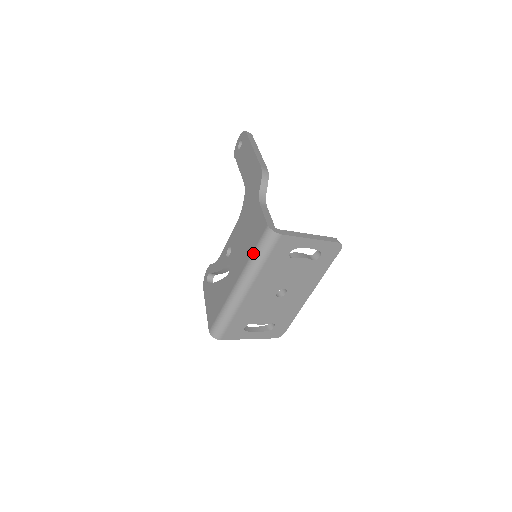
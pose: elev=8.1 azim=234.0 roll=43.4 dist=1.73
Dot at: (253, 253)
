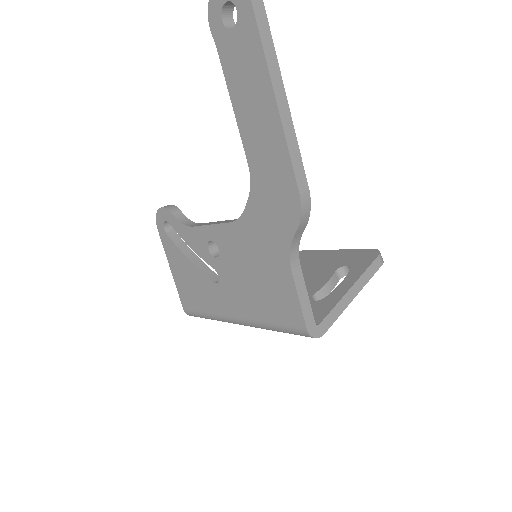
Dot at: (272, 326)
